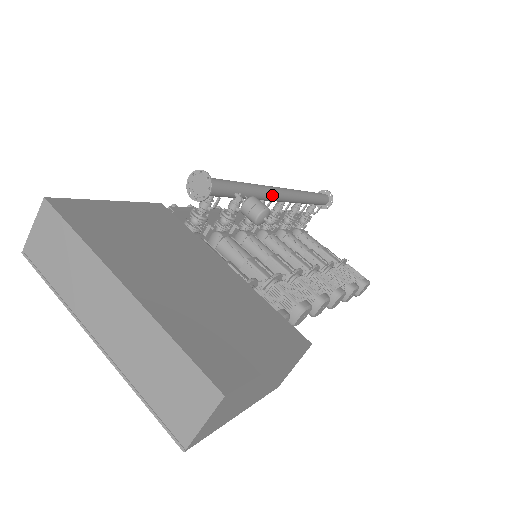
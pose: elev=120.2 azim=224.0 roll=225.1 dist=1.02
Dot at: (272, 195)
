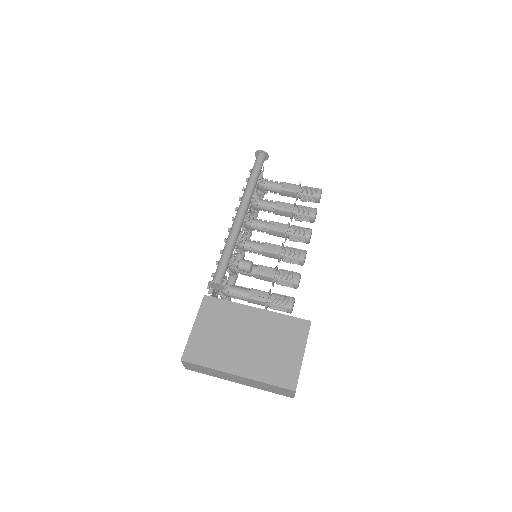
Dot at: (241, 226)
